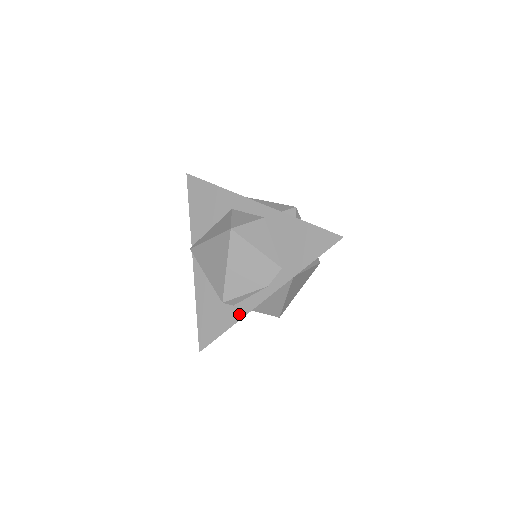
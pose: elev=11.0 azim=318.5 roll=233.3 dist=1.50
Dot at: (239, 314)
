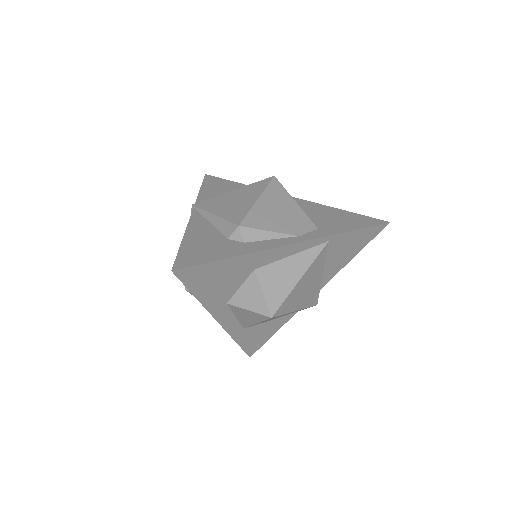
Dot at: (253, 248)
